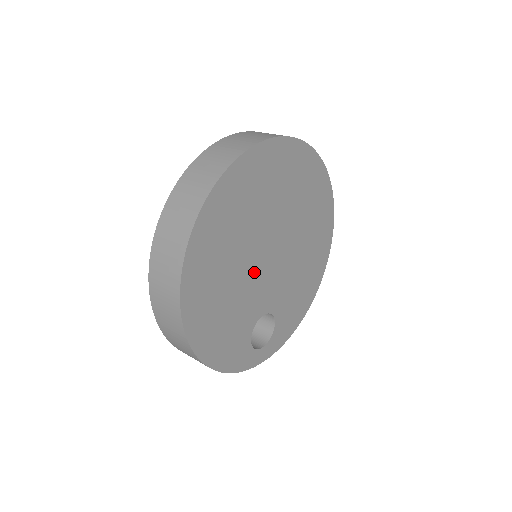
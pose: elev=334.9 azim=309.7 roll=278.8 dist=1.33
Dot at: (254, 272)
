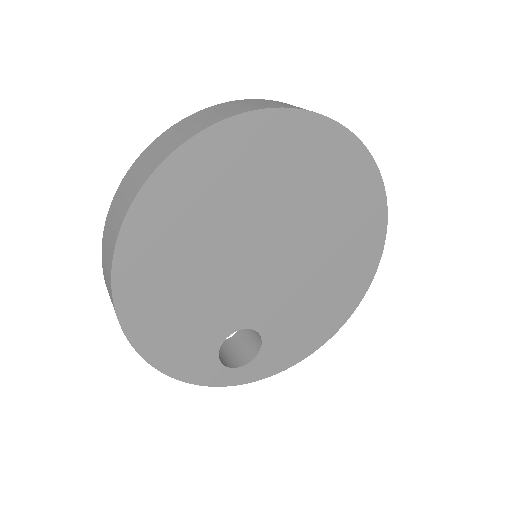
Dot at: (236, 271)
